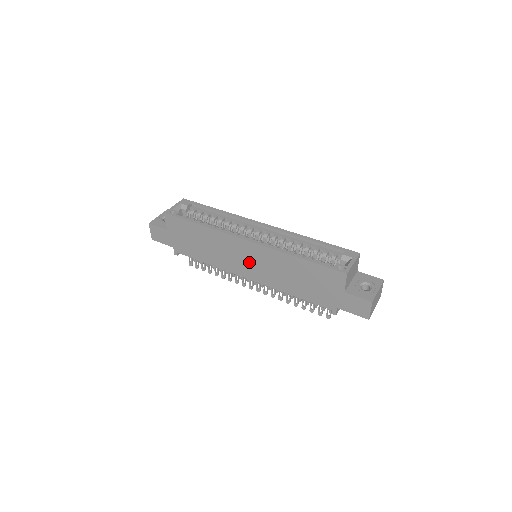
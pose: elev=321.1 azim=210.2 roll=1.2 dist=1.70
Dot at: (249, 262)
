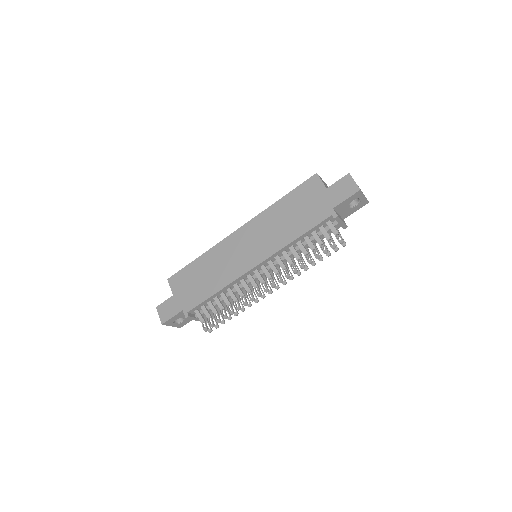
Dot at: (248, 247)
